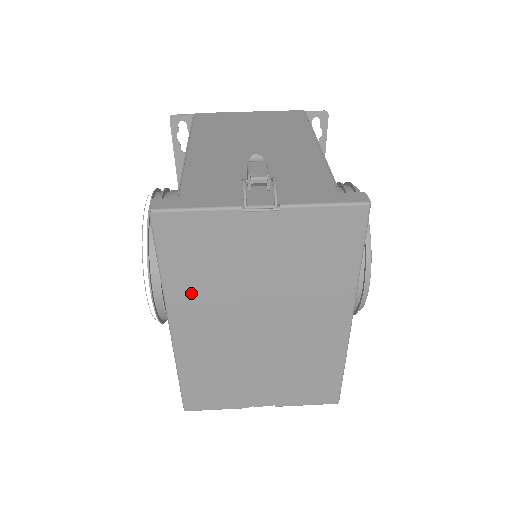
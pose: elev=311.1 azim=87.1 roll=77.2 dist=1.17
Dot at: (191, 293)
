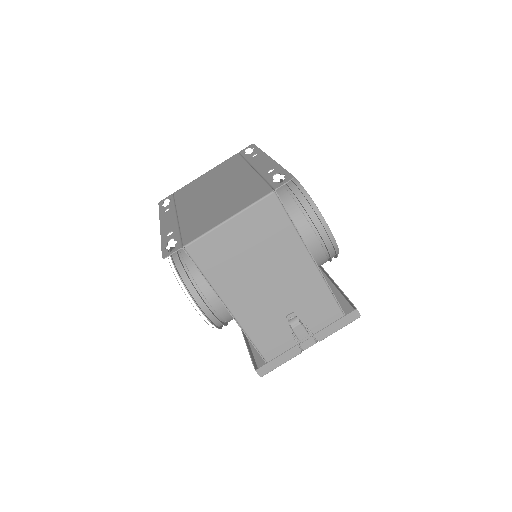
Dot at: occluded
